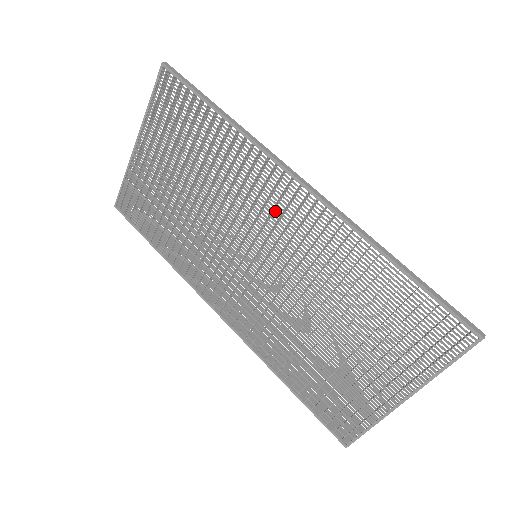
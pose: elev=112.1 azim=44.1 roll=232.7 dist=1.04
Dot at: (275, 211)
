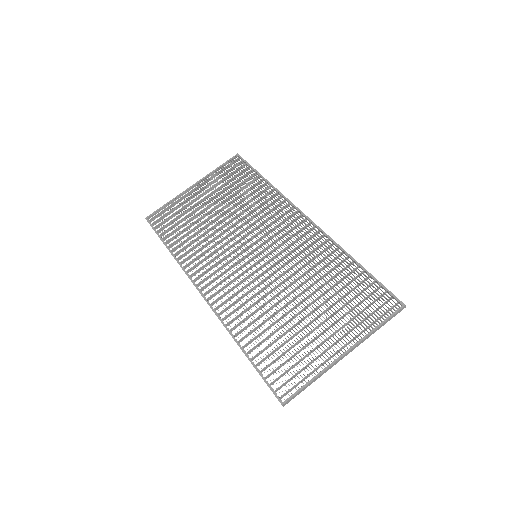
Dot at: (282, 231)
